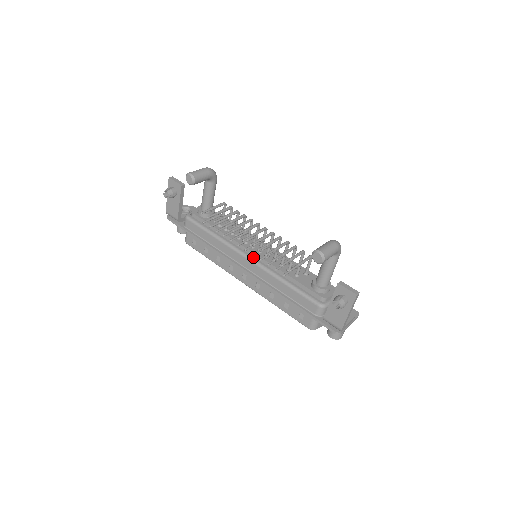
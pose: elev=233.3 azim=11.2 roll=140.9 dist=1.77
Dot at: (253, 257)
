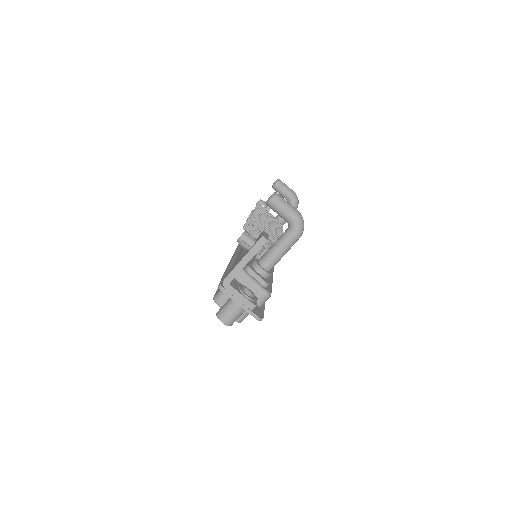
Dot at: occluded
